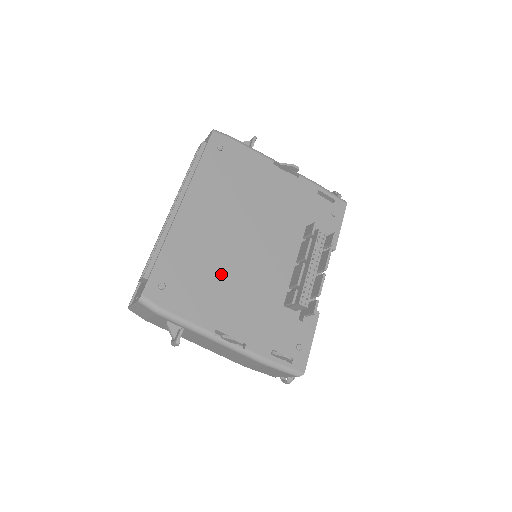
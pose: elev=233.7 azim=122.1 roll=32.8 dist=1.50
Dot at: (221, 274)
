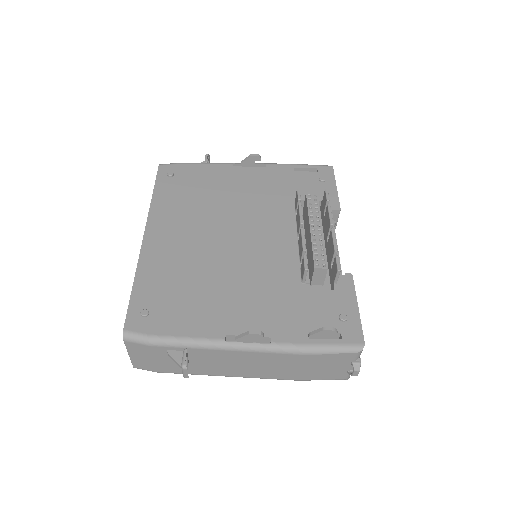
Dot at: (212, 278)
